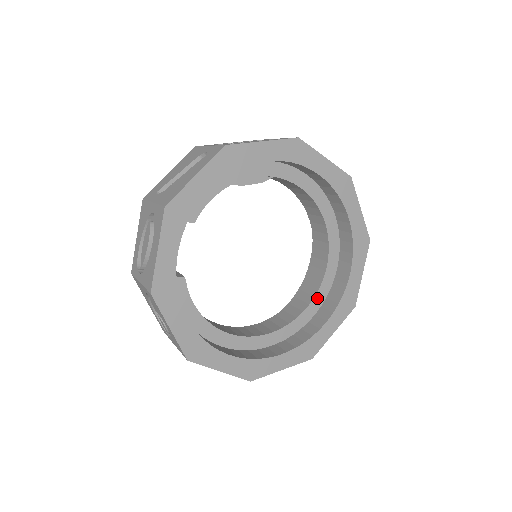
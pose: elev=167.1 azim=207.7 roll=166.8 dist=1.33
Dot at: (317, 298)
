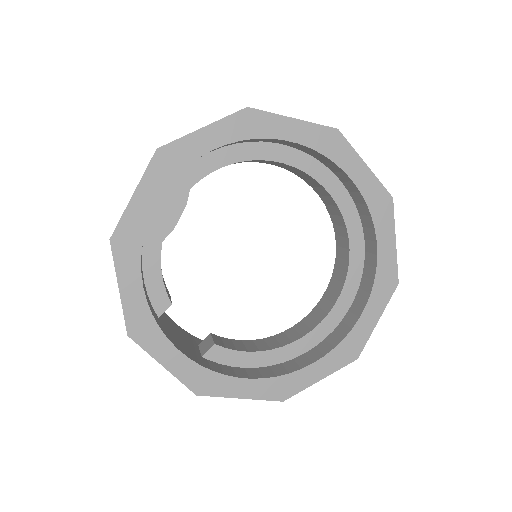
Dot at: (350, 225)
